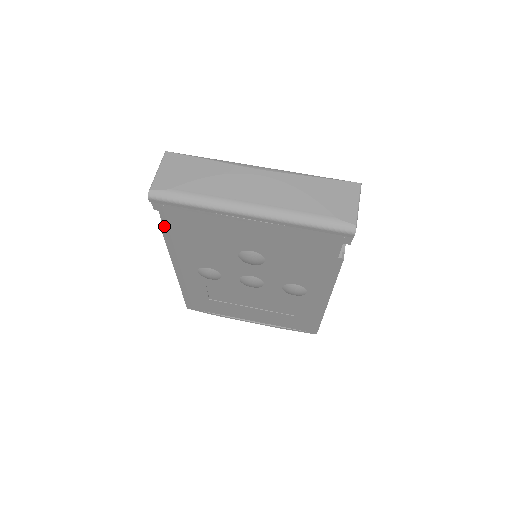
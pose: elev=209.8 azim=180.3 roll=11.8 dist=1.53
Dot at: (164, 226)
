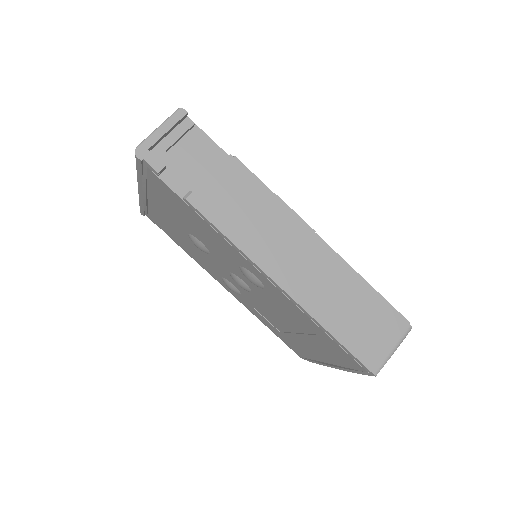
Dot at: (172, 239)
